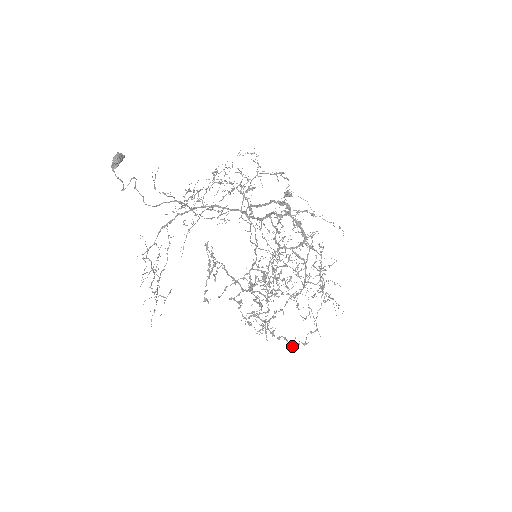
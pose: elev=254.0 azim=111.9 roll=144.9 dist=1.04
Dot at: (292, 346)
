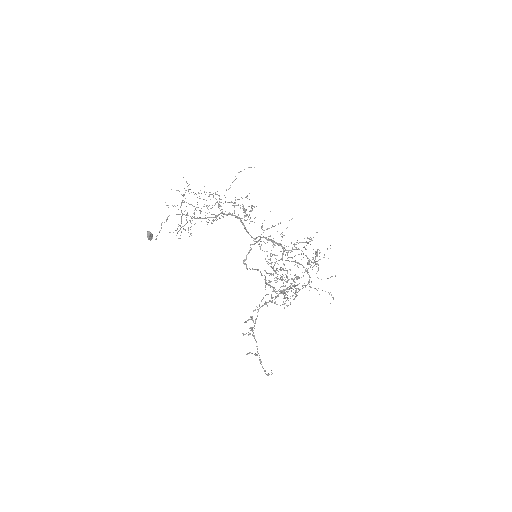
Dot at: occluded
